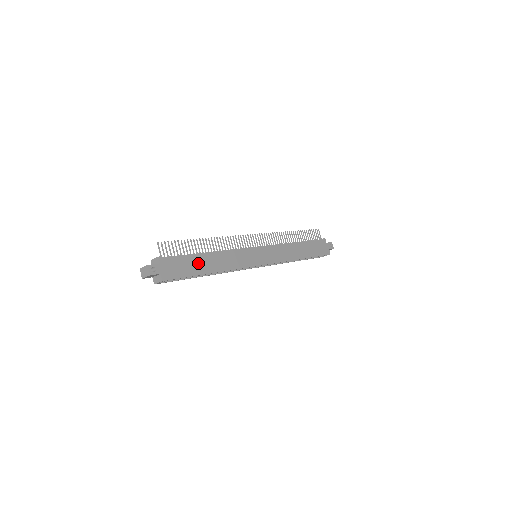
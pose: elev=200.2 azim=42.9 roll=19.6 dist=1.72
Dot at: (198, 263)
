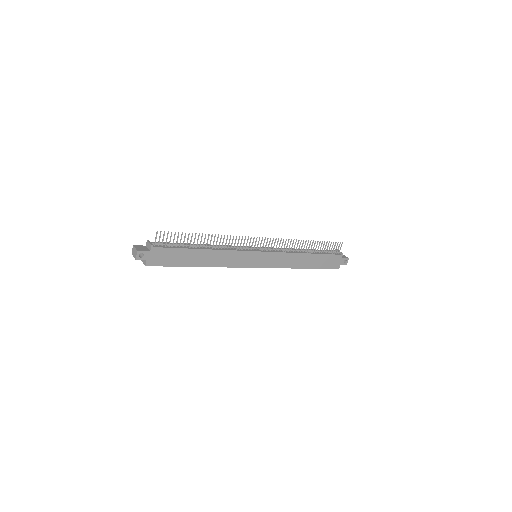
Dot at: (189, 256)
